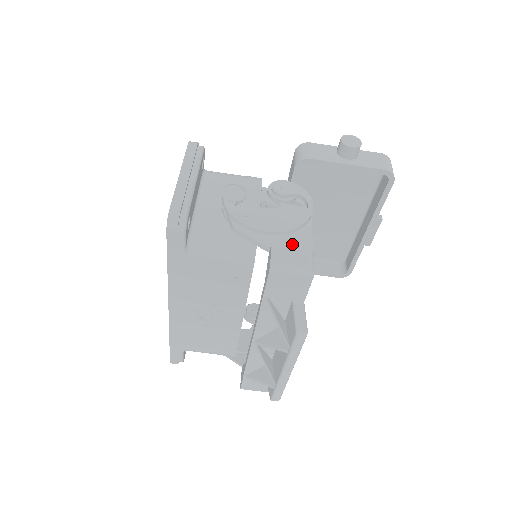
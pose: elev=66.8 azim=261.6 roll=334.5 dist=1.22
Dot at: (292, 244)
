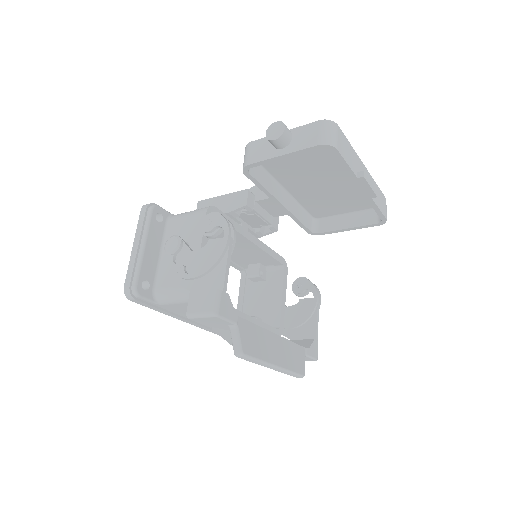
Dot at: (209, 284)
